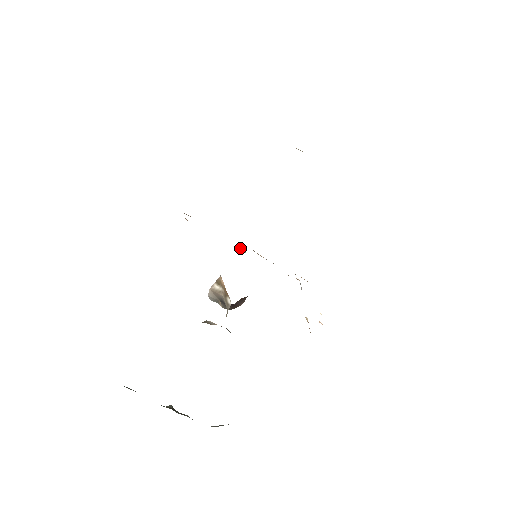
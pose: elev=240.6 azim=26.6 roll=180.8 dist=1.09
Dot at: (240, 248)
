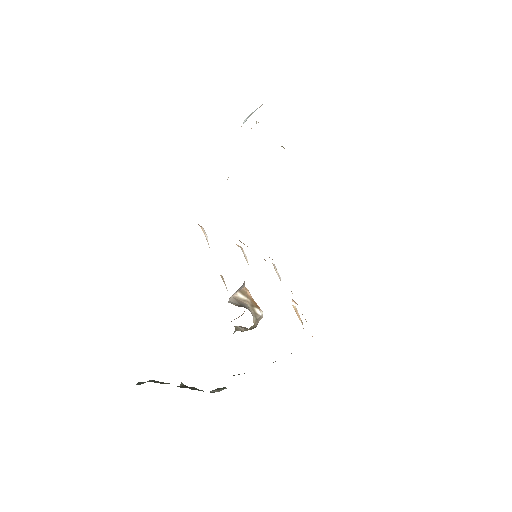
Dot at: (236, 244)
